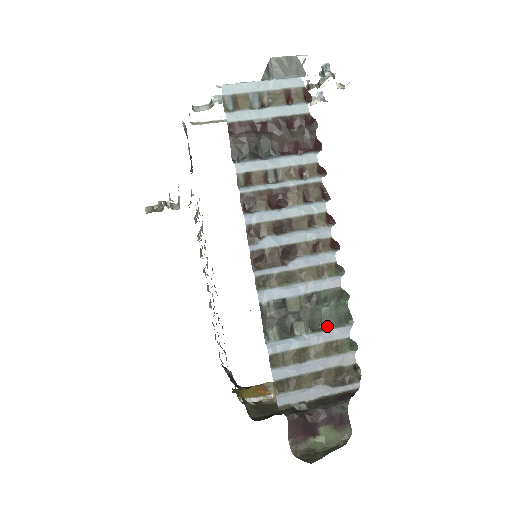
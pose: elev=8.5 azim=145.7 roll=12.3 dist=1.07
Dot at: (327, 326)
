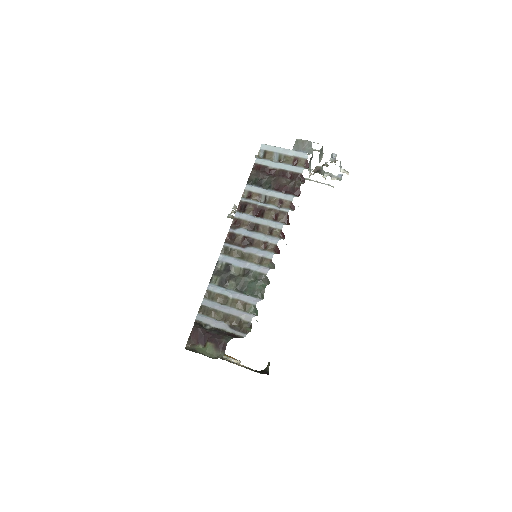
Dot at: (247, 293)
